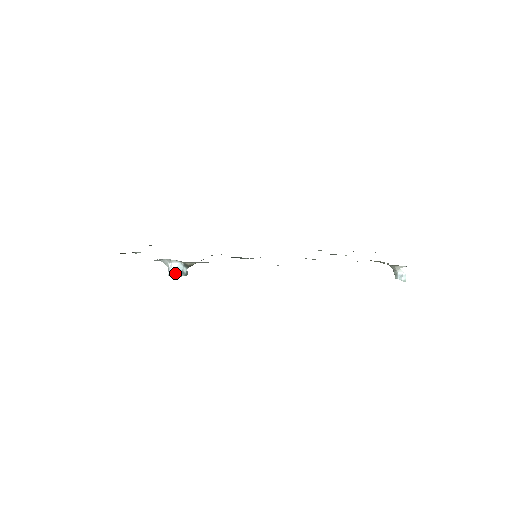
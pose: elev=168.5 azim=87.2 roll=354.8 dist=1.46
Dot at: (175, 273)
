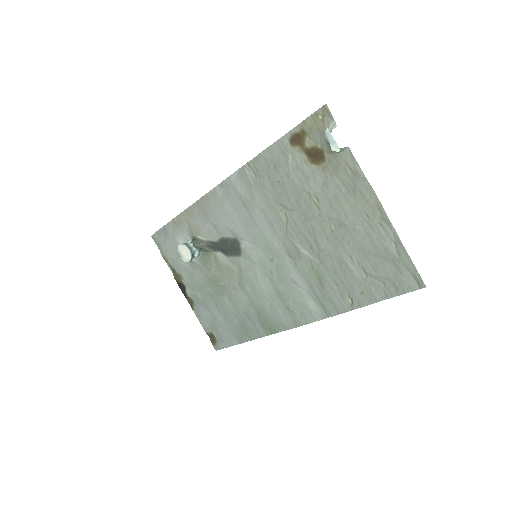
Dot at: (182, 244)
